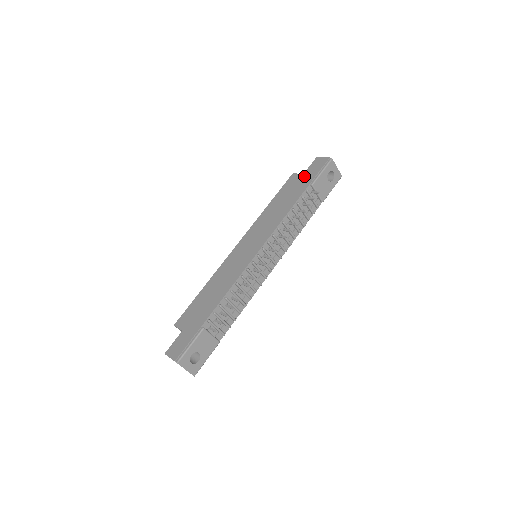
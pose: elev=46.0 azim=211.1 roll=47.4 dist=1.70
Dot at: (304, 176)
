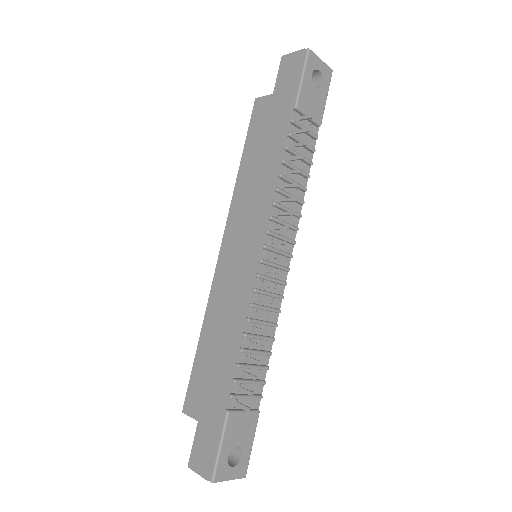
Dot at: (276, 97)
